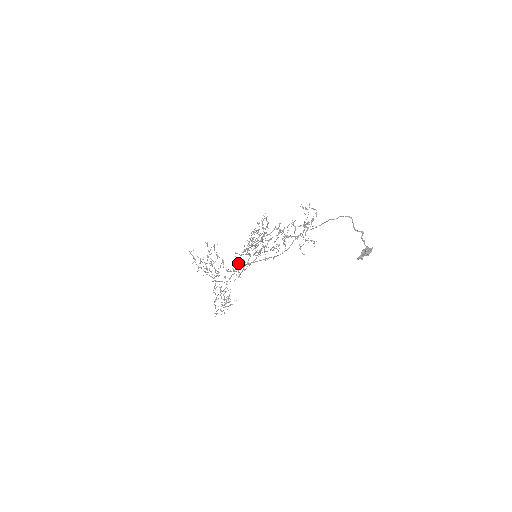
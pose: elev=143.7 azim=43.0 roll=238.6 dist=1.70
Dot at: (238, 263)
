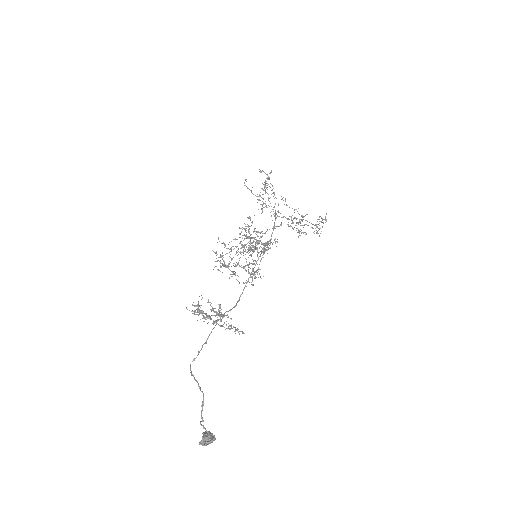
Dot at: occluded
